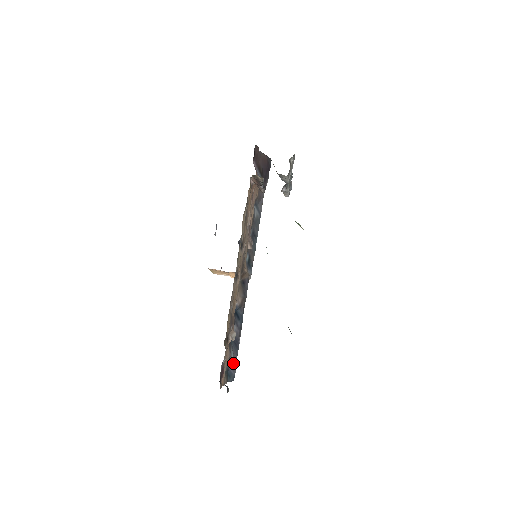
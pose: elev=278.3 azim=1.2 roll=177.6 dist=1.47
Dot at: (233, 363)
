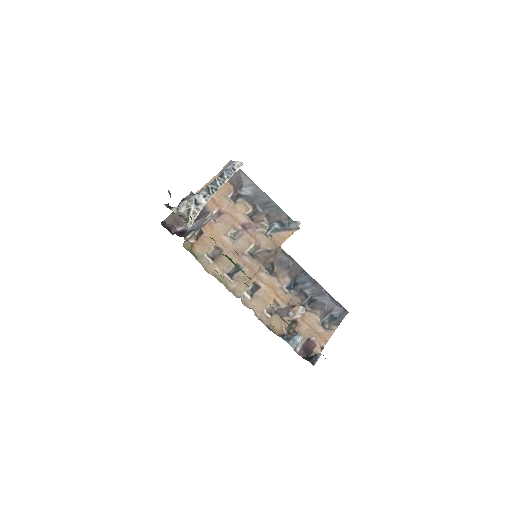
Dot at: (333, 308)
